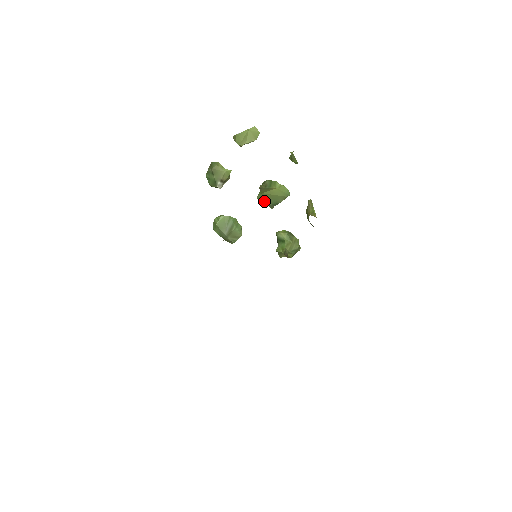
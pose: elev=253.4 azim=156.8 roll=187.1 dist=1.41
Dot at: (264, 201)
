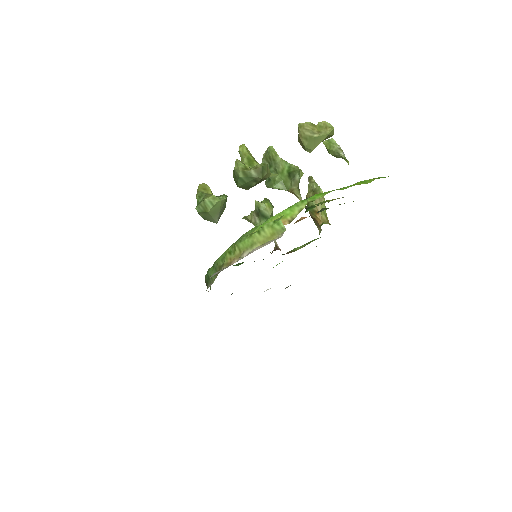
Dot at: occluded
